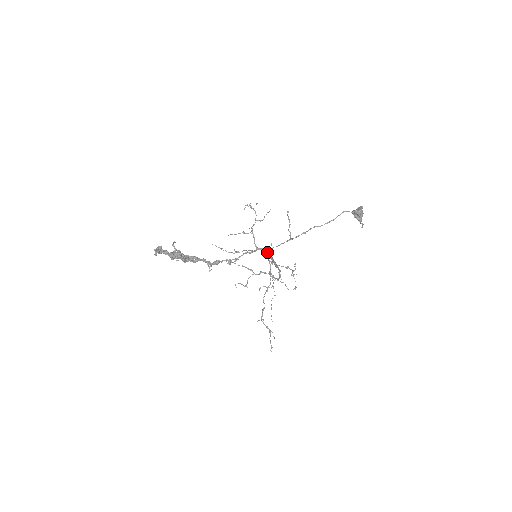
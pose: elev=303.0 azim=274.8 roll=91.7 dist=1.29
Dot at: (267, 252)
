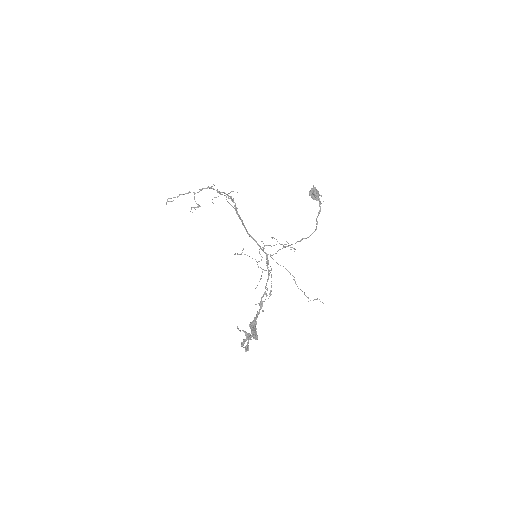
Dot at: (249, 236)
